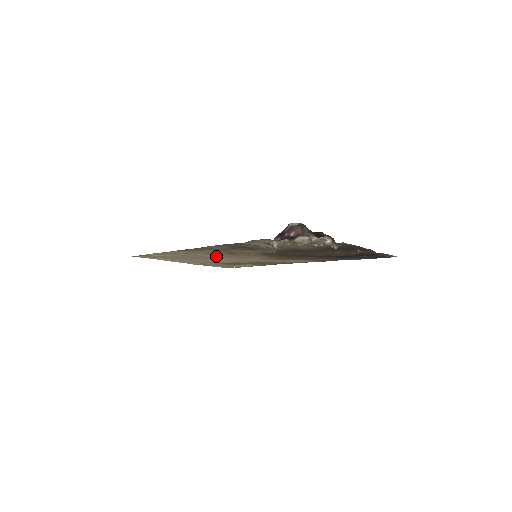
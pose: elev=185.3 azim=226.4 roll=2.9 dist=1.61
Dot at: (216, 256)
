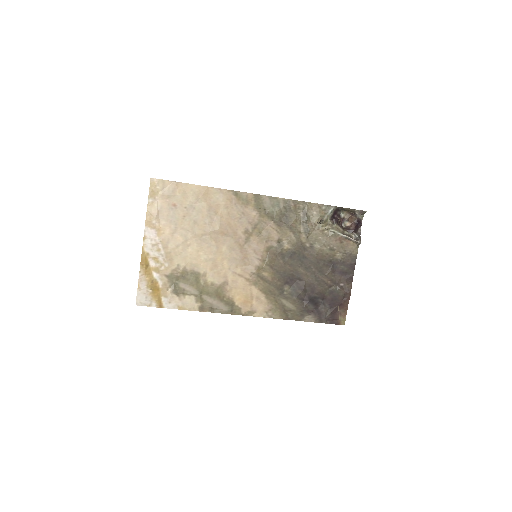
Dot at: (226, 233)
